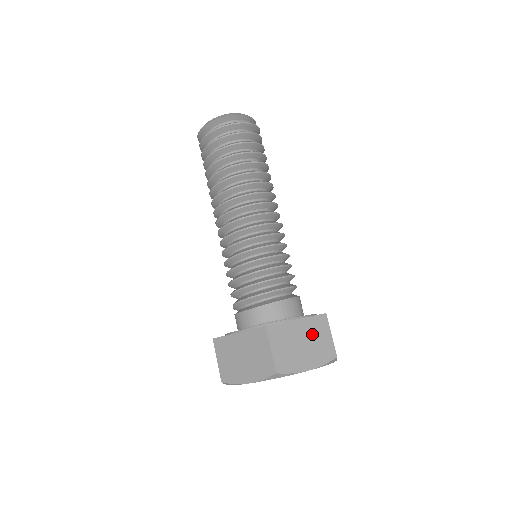
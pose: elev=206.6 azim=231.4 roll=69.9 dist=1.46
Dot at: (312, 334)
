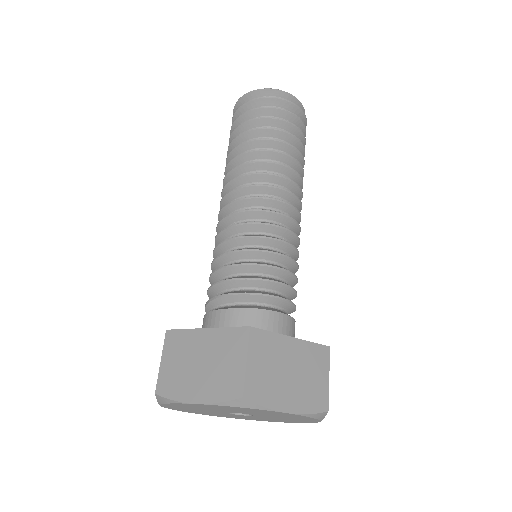
Dot at: (305, 365)
